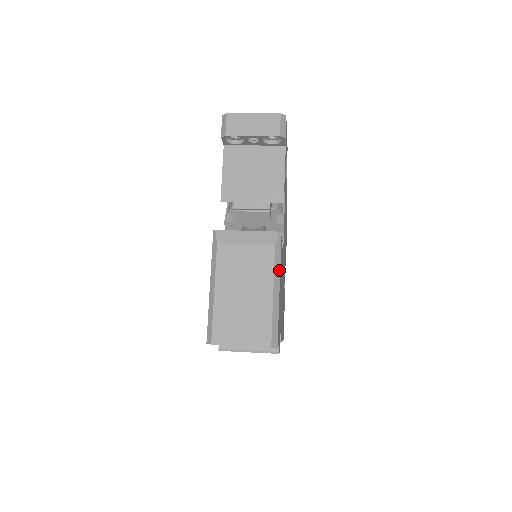
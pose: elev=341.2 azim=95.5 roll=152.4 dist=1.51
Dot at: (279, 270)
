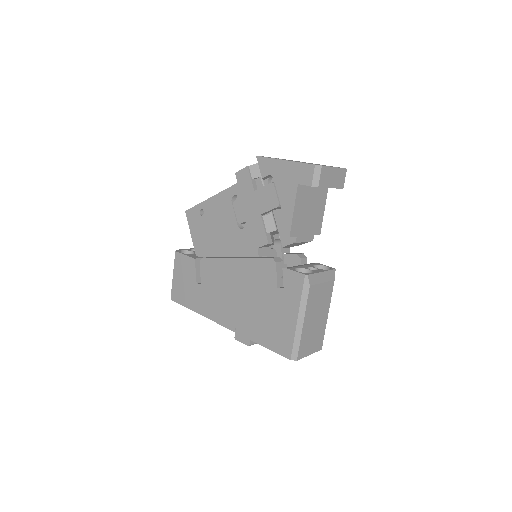
Dot at: occluded
